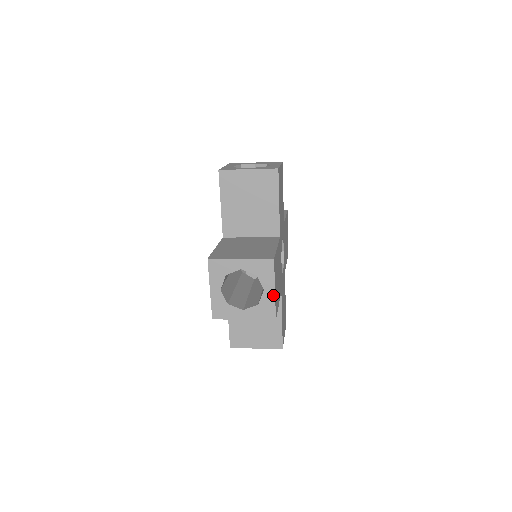
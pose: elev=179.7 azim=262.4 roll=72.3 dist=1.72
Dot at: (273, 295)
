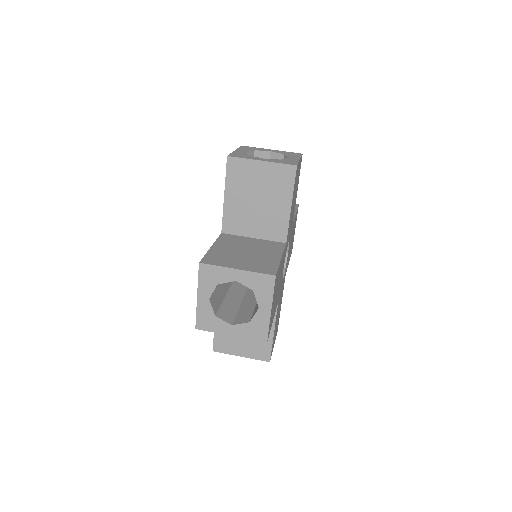
Dot at: (268, 315)
